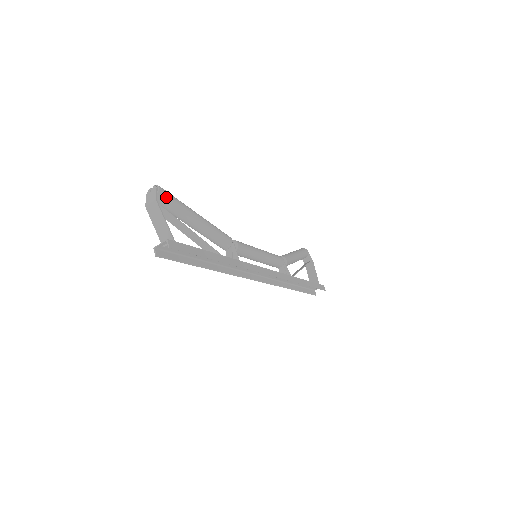
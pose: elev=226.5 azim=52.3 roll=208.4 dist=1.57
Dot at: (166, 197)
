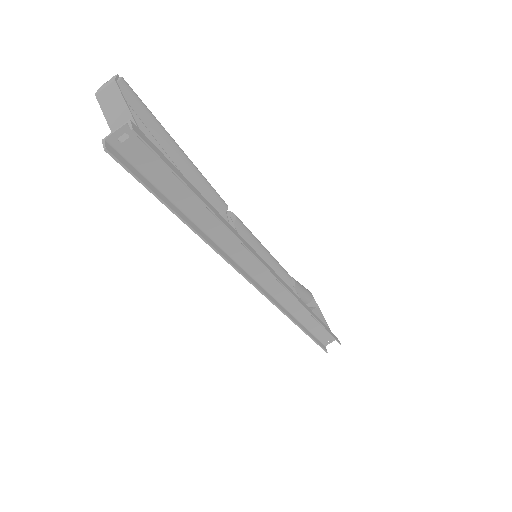
Dot at: (132, 94)
